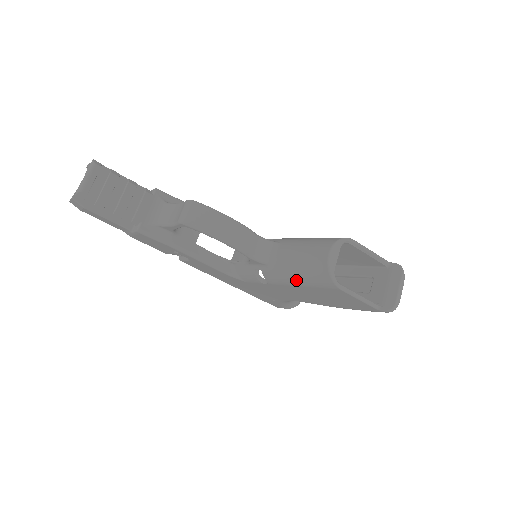
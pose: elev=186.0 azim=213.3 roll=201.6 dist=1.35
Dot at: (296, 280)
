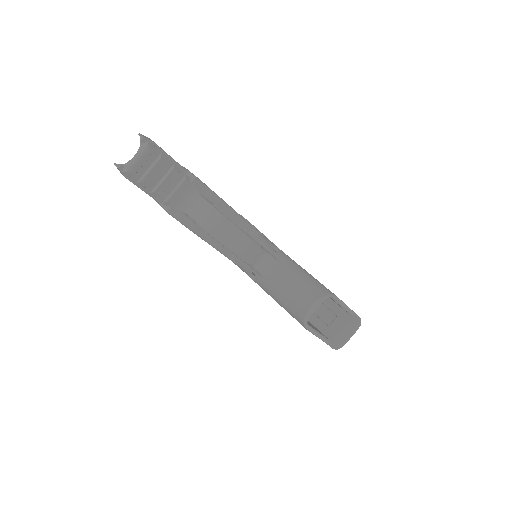
Dot at: (278, 301)
